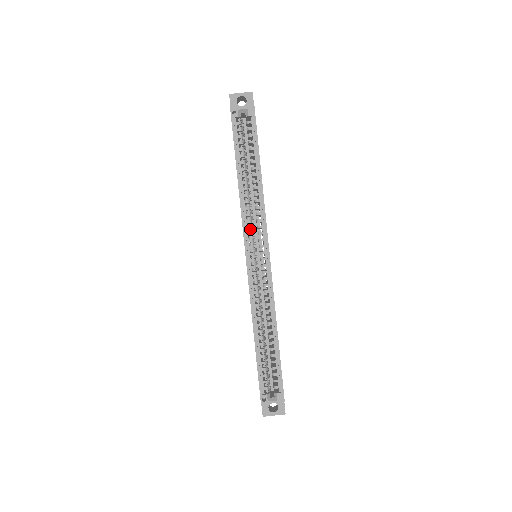
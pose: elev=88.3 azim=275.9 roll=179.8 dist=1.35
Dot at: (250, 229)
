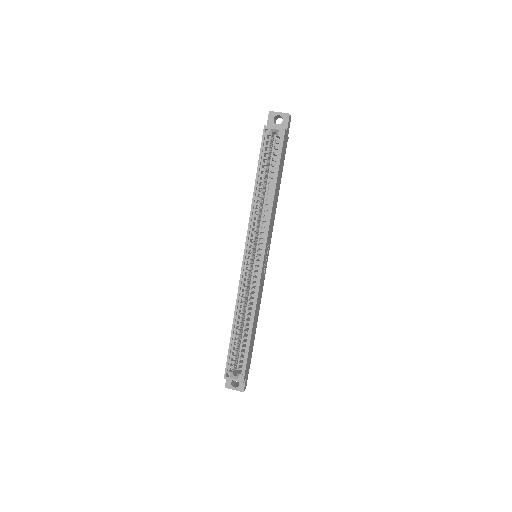
Dot at: occluded
